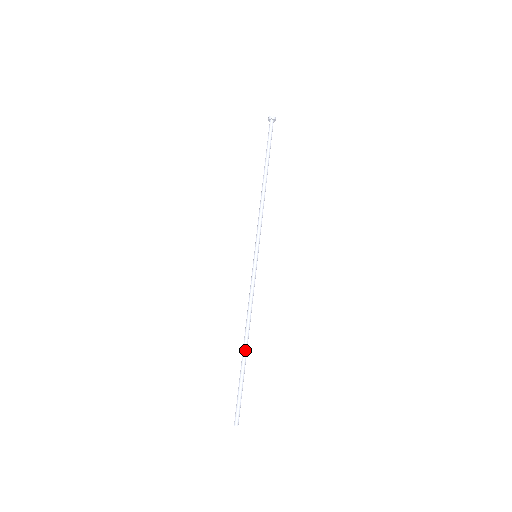
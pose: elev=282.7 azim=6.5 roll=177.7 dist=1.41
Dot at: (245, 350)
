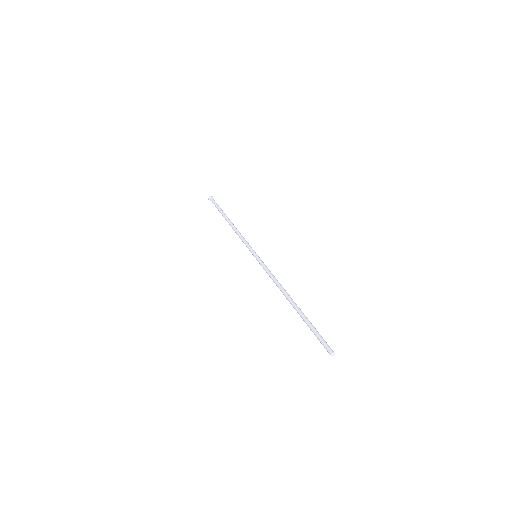
Dot at: (296, 304)
